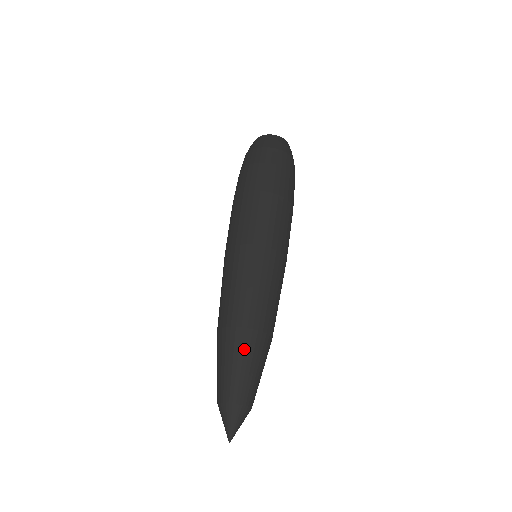
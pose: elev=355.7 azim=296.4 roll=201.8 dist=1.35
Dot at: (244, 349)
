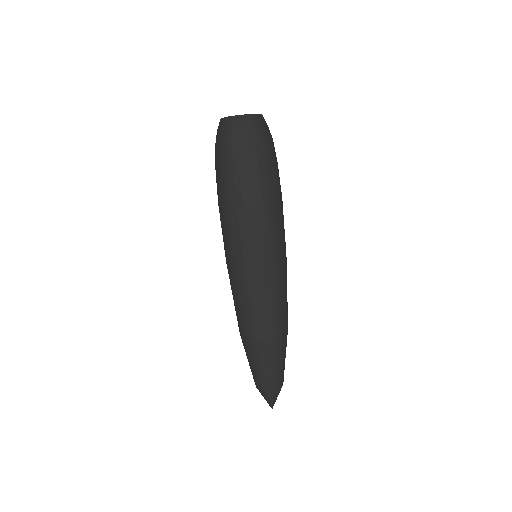
Dot at: (274, 354)
